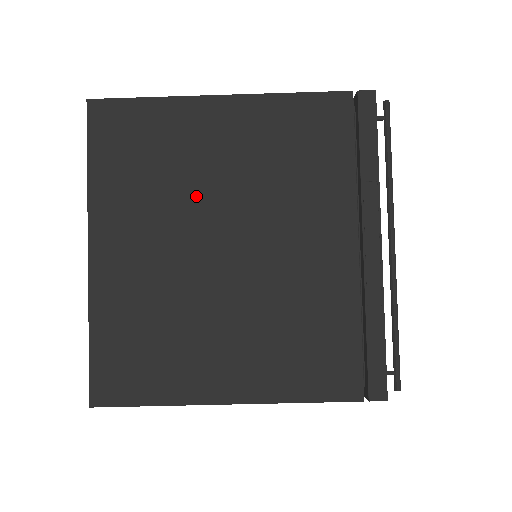
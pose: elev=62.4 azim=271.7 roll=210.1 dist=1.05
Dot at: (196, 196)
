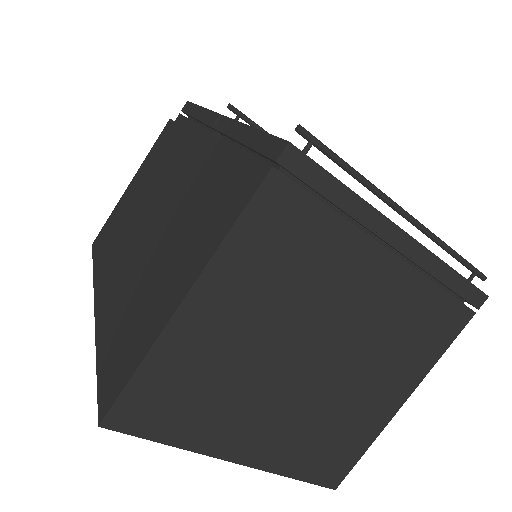
Dot at: (257, 366)
